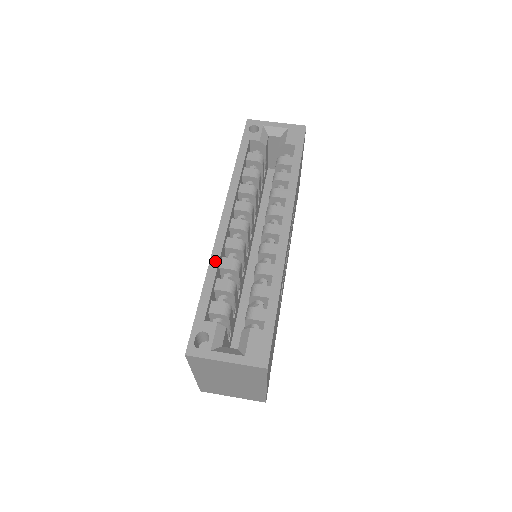
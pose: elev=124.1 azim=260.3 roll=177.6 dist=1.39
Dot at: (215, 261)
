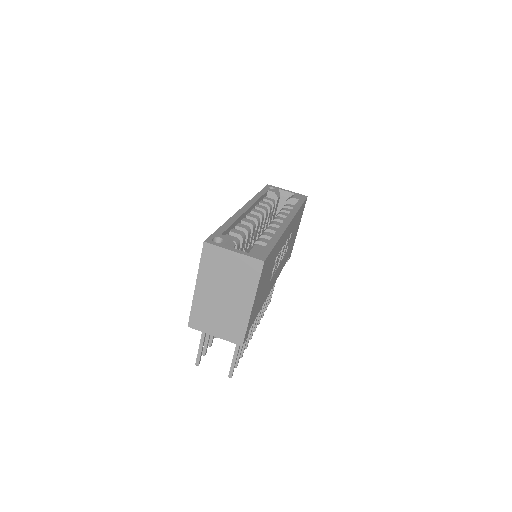
Dot at: (234, 218)
